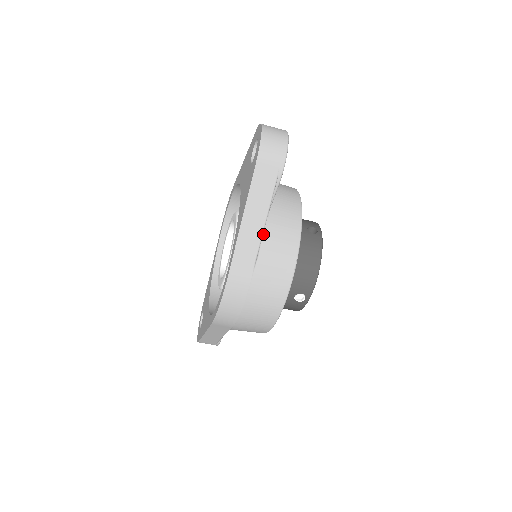
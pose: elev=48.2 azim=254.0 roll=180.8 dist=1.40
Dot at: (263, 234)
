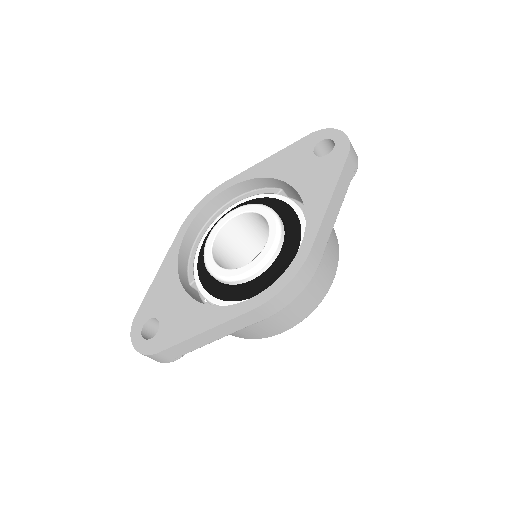
Dot at: occluded
